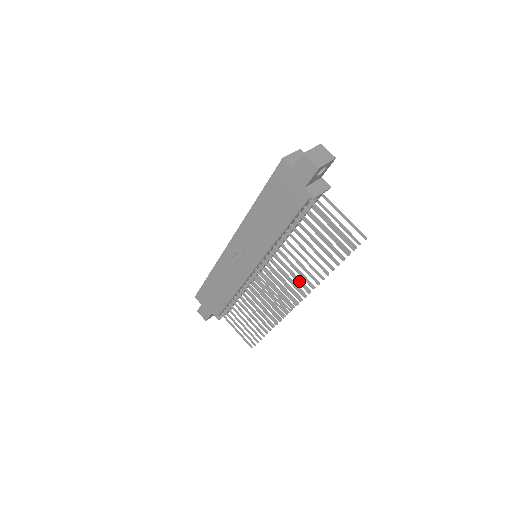
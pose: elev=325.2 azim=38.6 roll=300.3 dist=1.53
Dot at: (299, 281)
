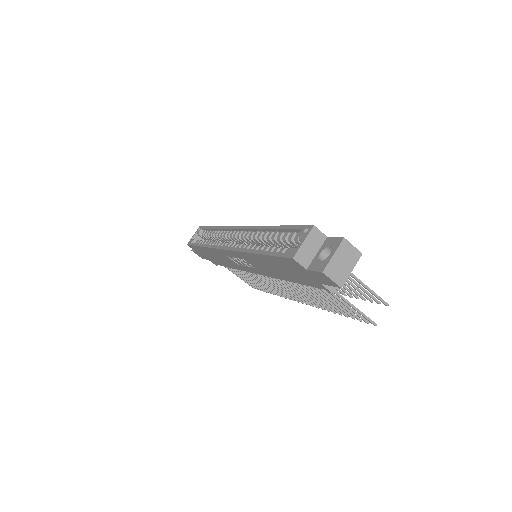
Dot at: (307, 299)
